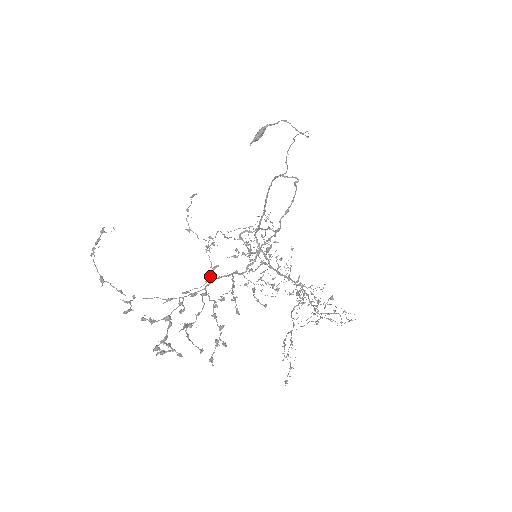
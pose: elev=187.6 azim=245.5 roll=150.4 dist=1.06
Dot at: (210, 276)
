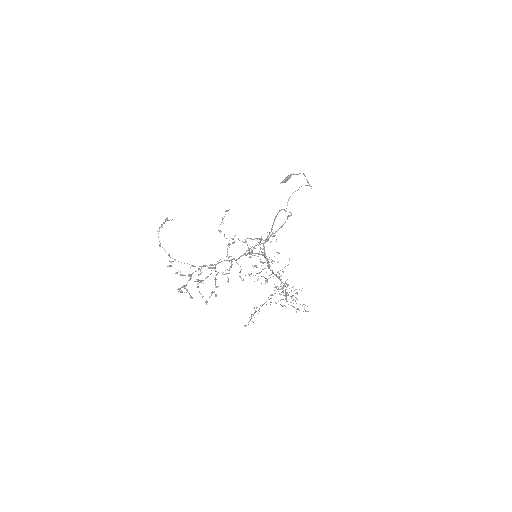
Dot at: occluded
